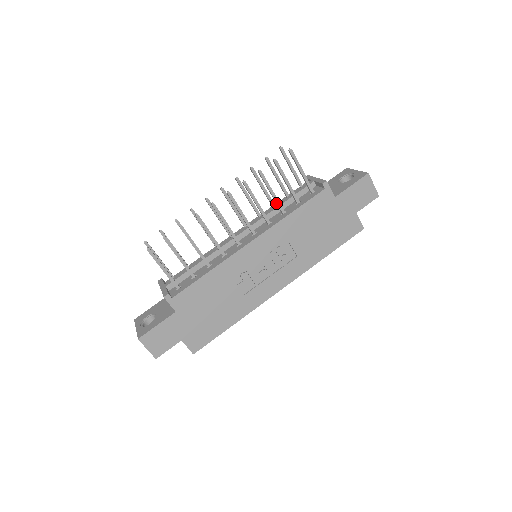
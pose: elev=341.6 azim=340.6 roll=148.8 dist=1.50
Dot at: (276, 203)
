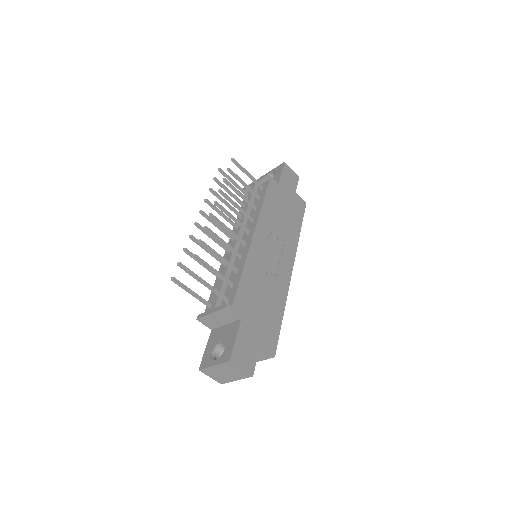
Dot at: (247, 202)
